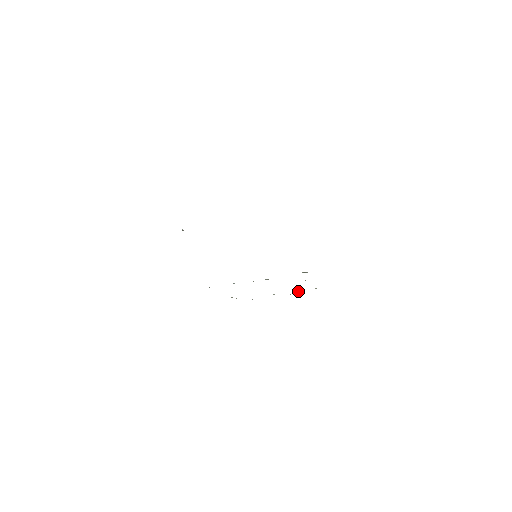
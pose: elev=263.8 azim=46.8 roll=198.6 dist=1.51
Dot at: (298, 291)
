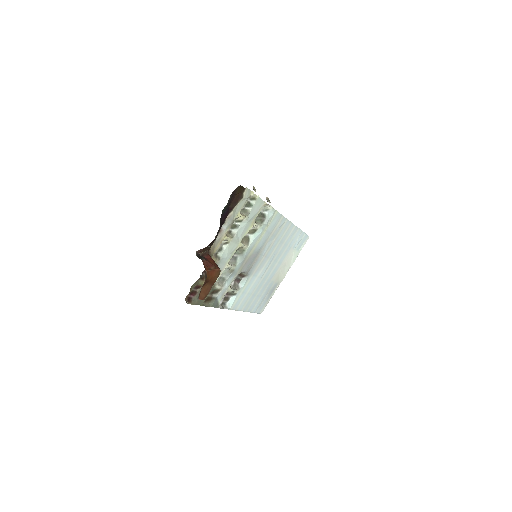
Dot at: (237, 227)
